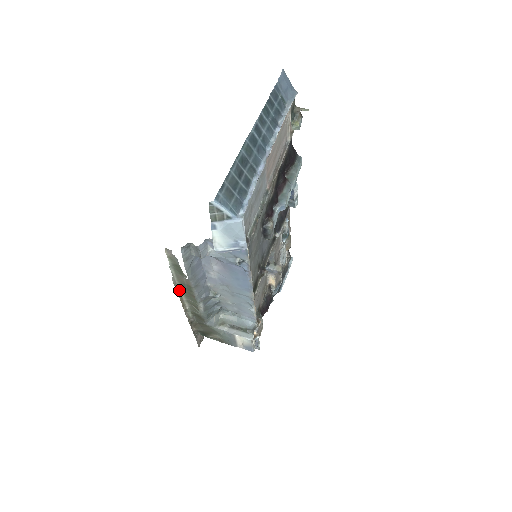
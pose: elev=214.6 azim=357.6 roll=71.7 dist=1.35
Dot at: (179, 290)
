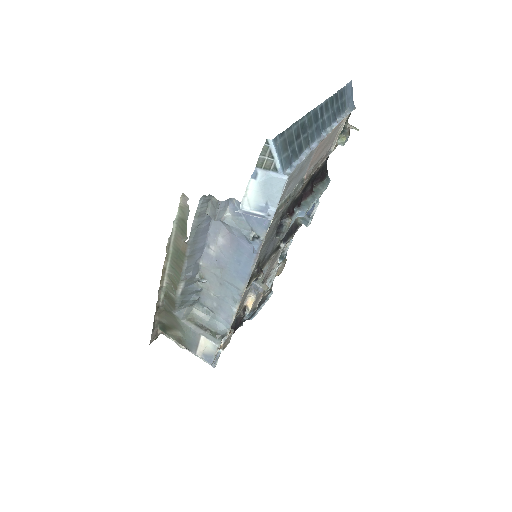
Dot at: (168, 257)
